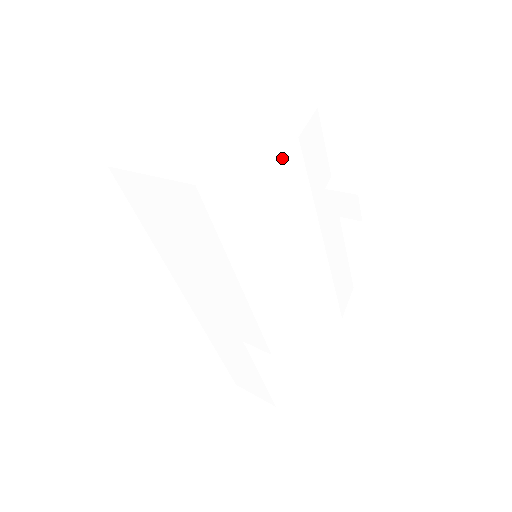
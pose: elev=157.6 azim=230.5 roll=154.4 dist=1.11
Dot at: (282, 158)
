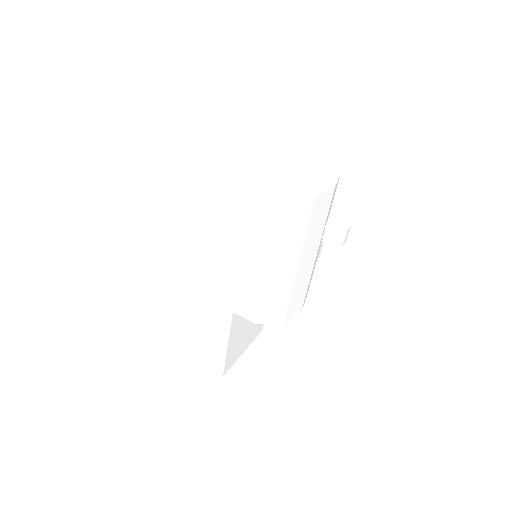
Dot at: (326, 195)
